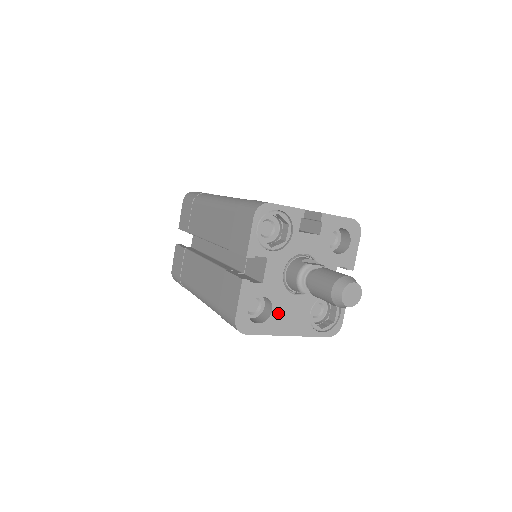
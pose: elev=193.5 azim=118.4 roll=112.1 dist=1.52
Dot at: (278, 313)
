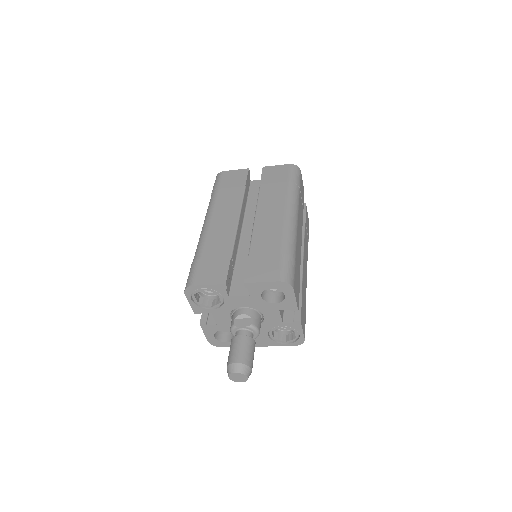
Dot at: occluded
